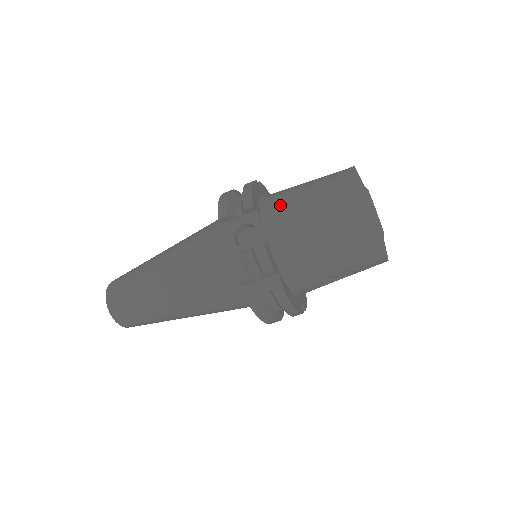
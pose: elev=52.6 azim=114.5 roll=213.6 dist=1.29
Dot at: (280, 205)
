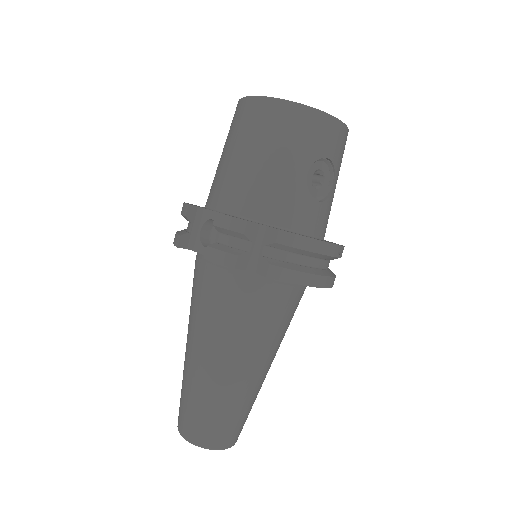
Dot at: (213, 186)
